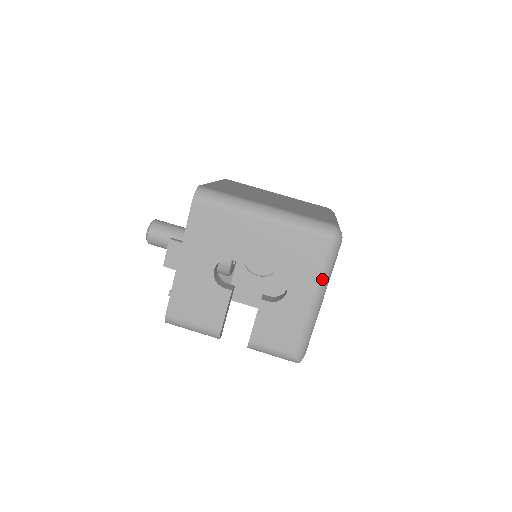
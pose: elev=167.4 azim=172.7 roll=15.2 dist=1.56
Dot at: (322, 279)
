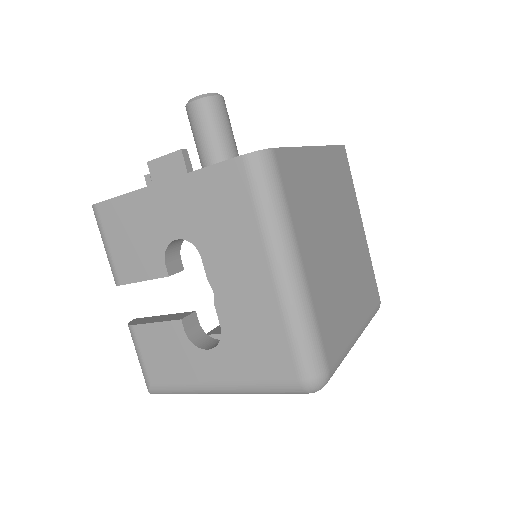
Dot at: (249, 389)
